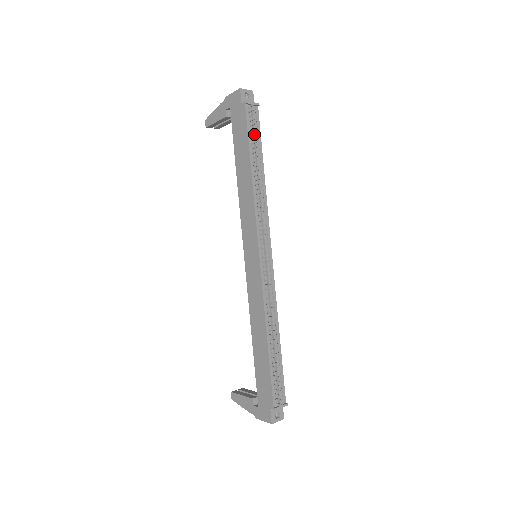
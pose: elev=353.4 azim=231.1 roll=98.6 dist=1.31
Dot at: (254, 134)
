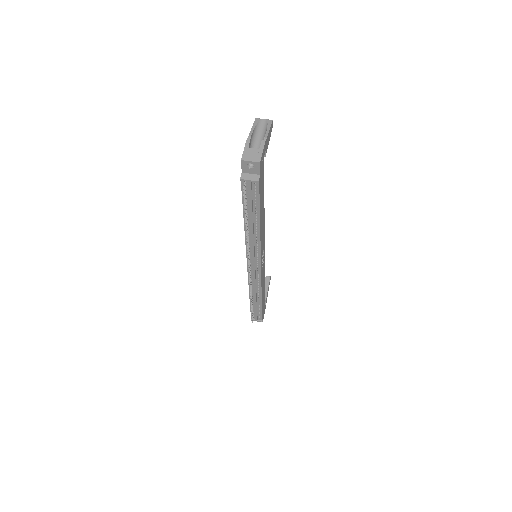
Dot at: (249, 203)
